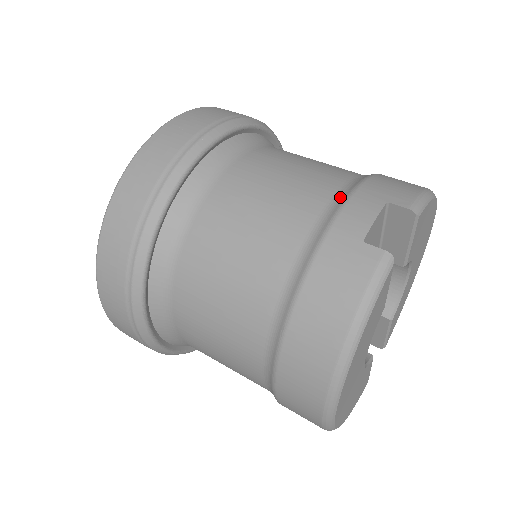
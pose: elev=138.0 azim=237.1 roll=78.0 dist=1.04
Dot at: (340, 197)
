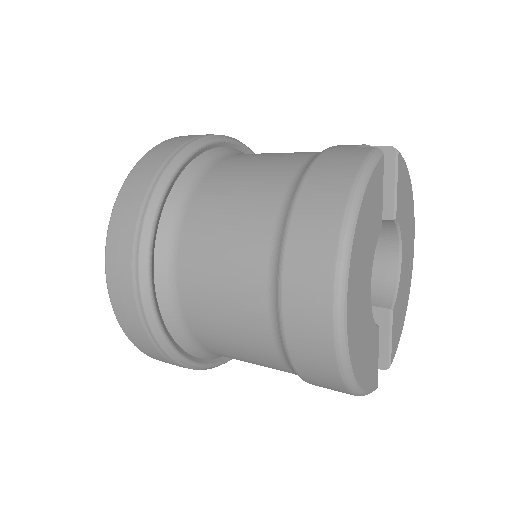
Dot at: occluded
